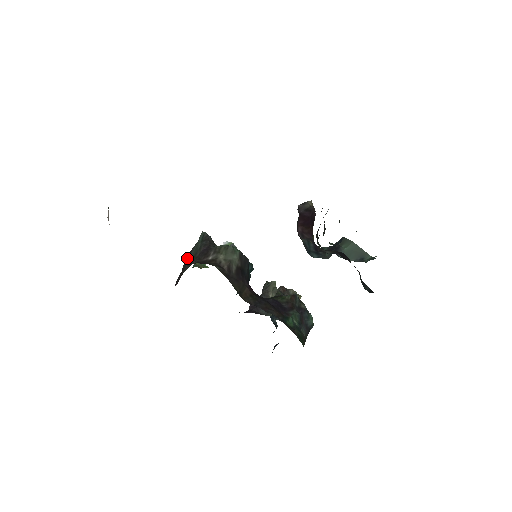
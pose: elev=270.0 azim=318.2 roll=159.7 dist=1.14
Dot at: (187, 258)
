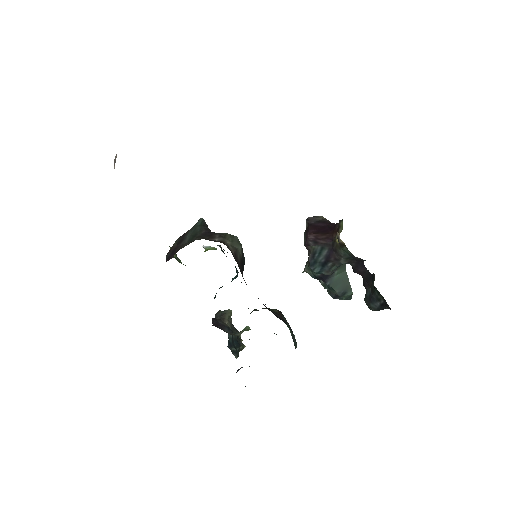
Dot at: (180, 239)
